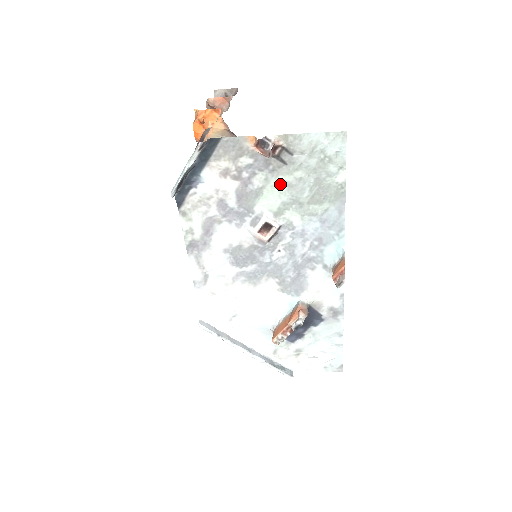
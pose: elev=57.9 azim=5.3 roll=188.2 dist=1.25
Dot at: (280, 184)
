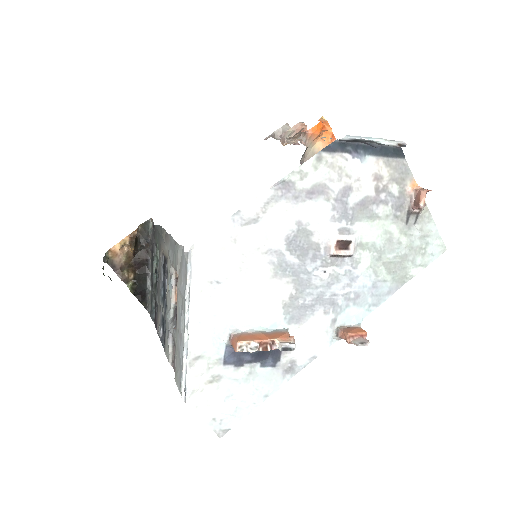
Dot at: (388, 230)
